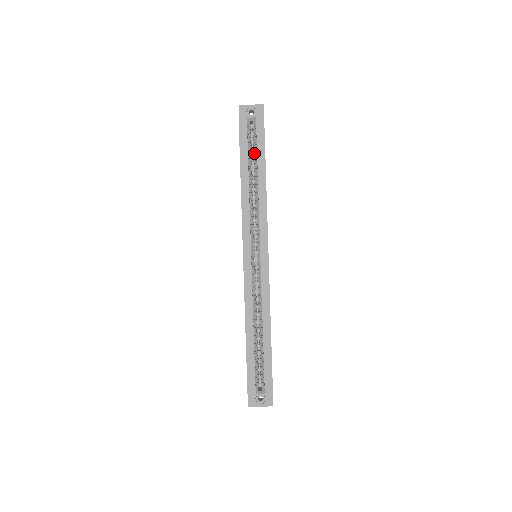
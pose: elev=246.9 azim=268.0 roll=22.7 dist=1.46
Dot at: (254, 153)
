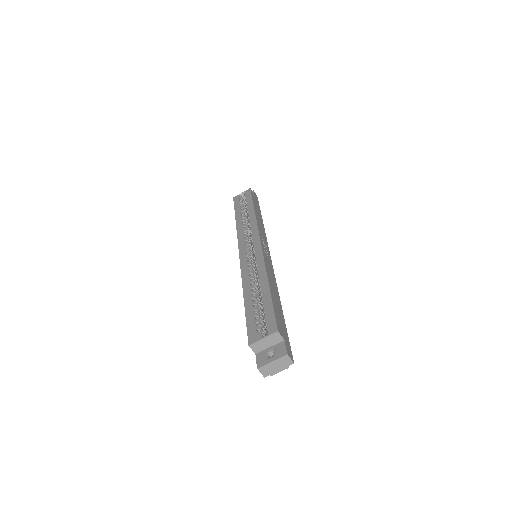
Dot at: (246, 206)
